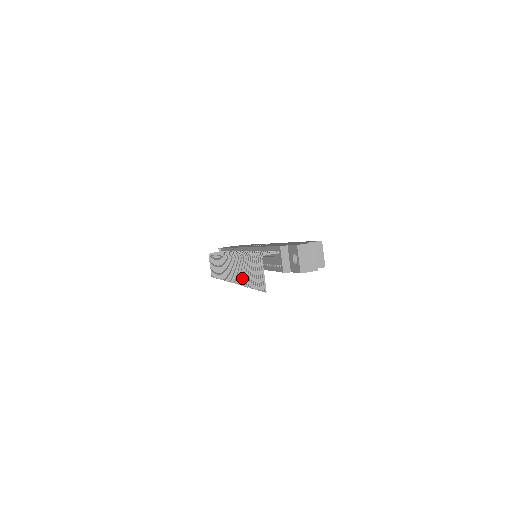
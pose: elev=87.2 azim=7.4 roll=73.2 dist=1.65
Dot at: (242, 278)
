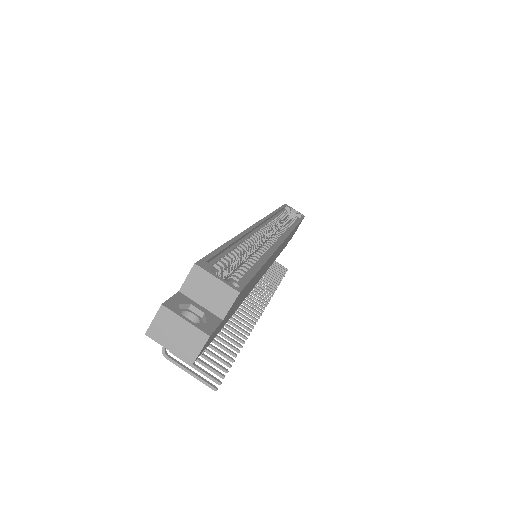
Dot at: (241, 325)
